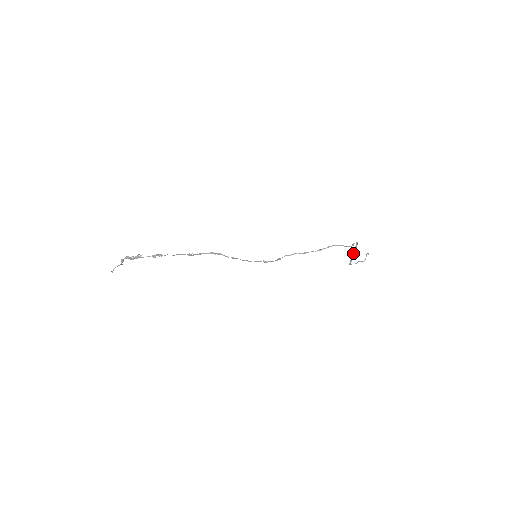
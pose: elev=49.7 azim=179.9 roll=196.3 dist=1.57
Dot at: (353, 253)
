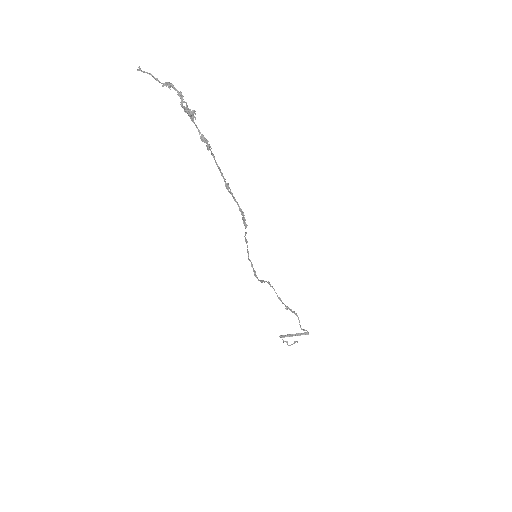
Dot at: (295, 334)
